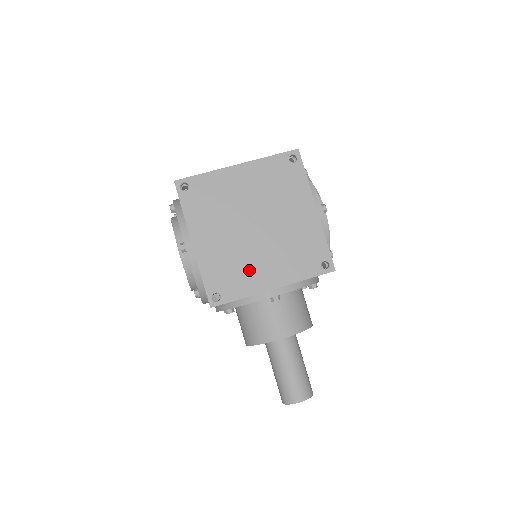
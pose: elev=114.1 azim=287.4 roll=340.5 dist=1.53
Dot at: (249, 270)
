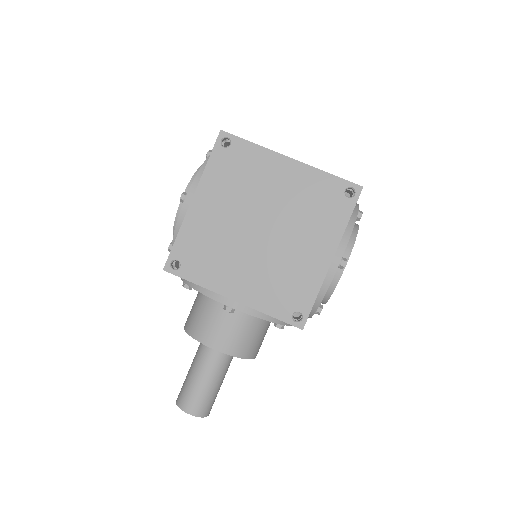
Dot at: (223, 264)
